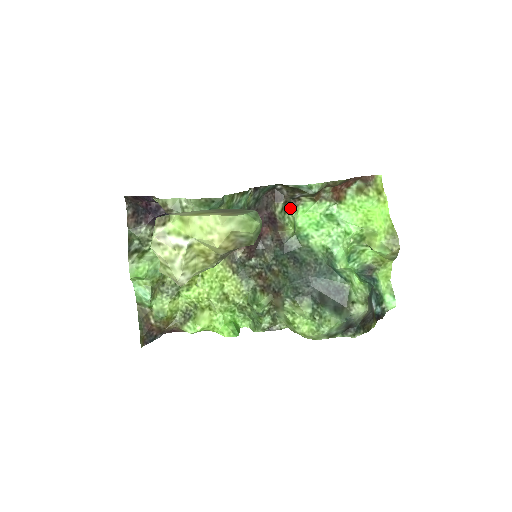
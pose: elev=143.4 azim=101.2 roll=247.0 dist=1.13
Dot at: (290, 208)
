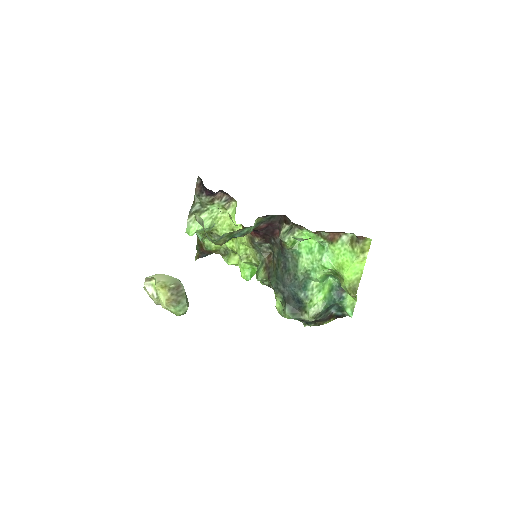
Dot at: (295, 230)
